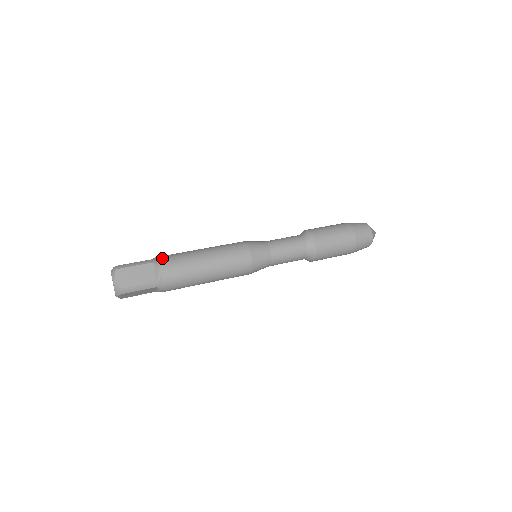
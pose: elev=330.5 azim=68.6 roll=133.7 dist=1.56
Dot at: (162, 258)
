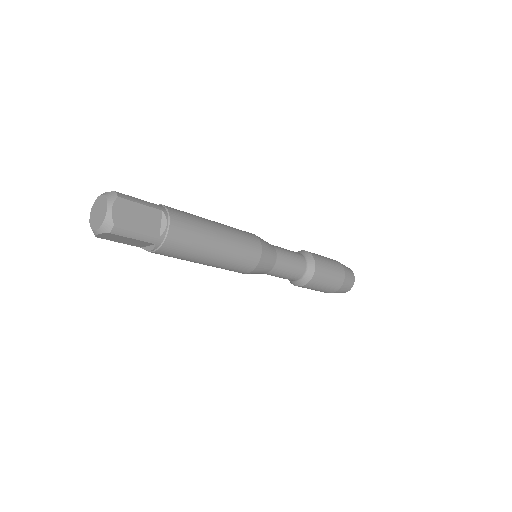
Dot at: (174, 210)
